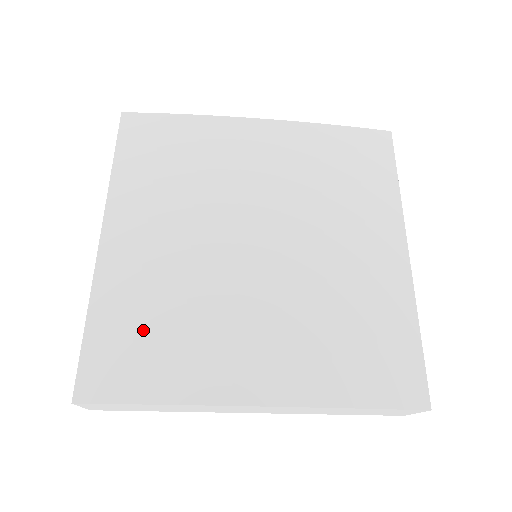
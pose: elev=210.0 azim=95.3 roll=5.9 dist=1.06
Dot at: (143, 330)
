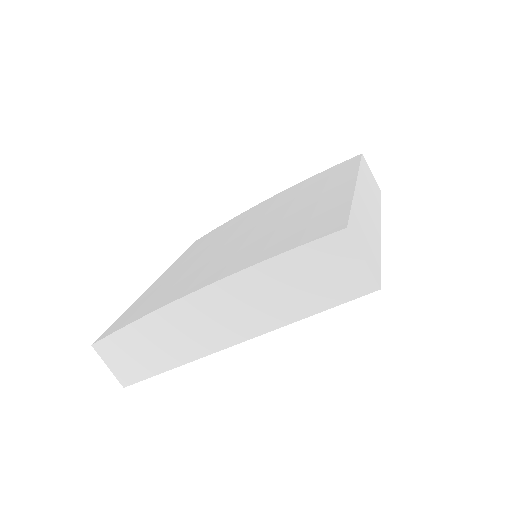
Dot at: (150, 298)
